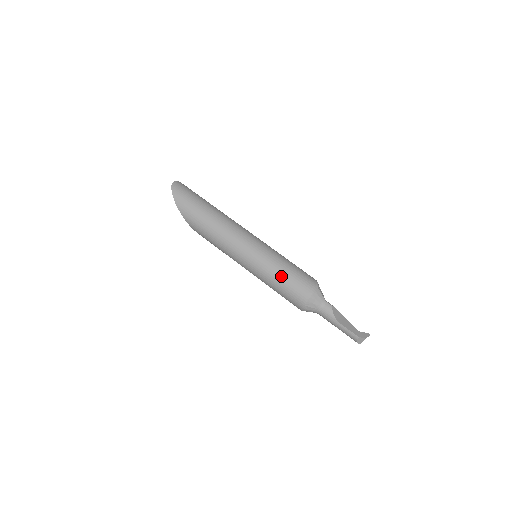
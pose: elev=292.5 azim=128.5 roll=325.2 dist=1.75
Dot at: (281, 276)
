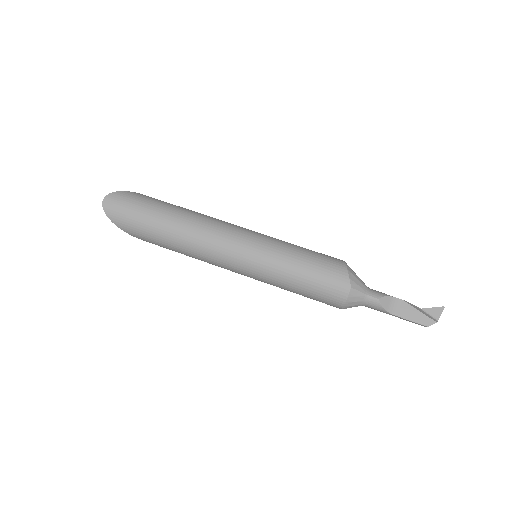
Dot at: (297, 287)
